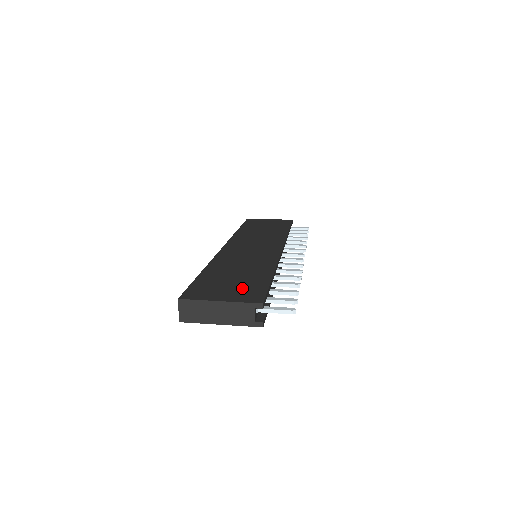
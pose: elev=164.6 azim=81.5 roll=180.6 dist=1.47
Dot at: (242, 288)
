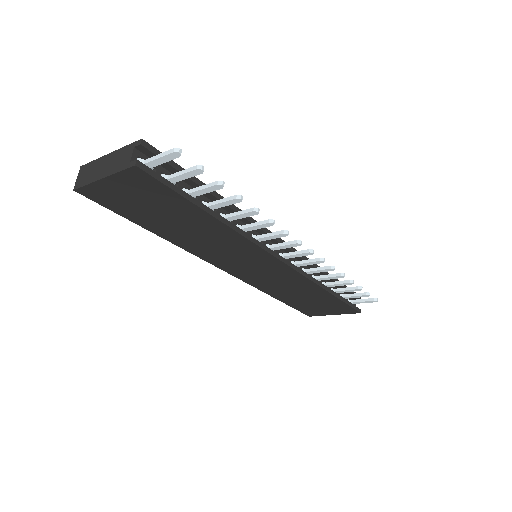
Dot at: occluded
